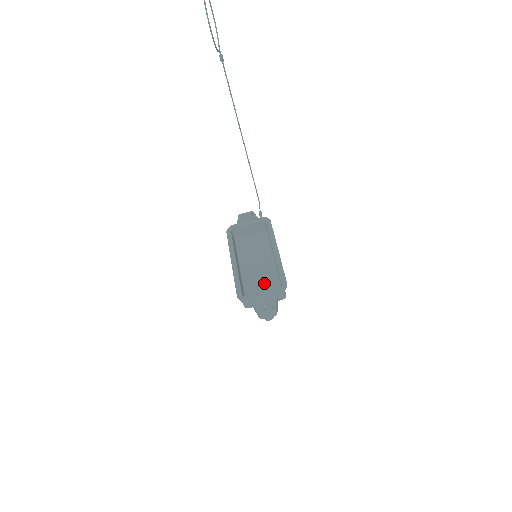
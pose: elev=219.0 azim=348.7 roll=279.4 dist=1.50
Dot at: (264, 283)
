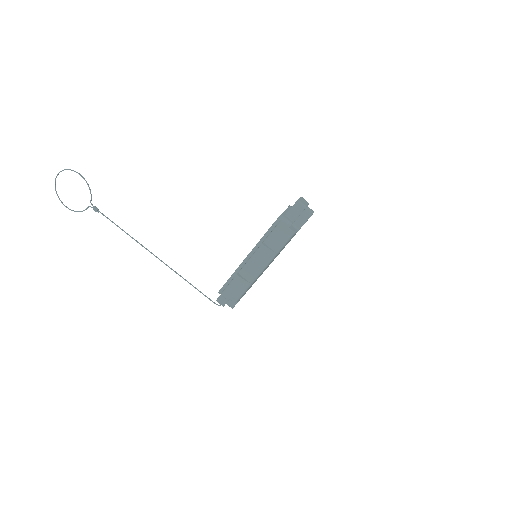
Dot at: occluded
